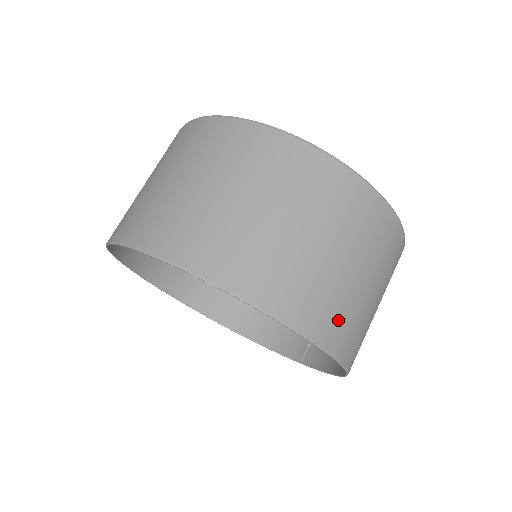
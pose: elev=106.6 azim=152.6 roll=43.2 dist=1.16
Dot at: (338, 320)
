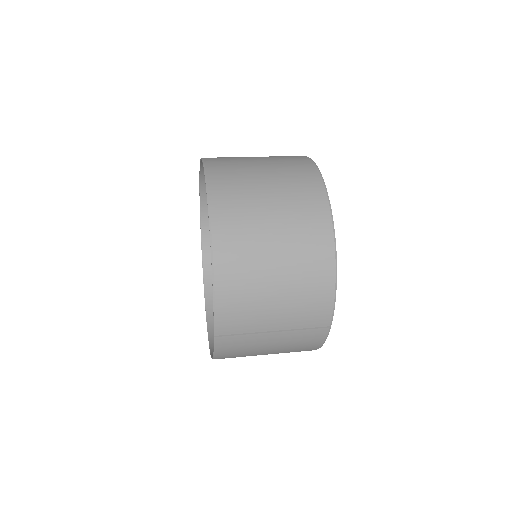
Dot at: (228, 174)
